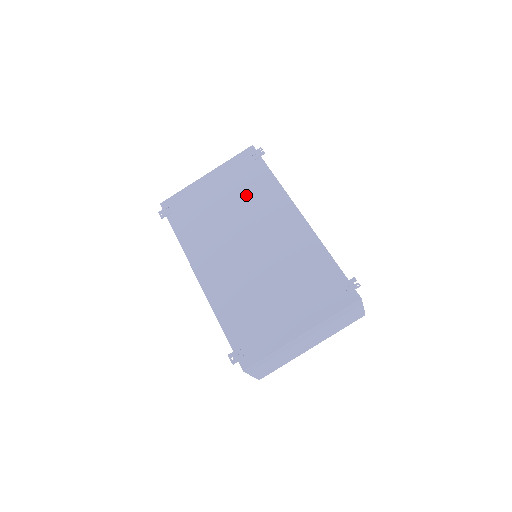
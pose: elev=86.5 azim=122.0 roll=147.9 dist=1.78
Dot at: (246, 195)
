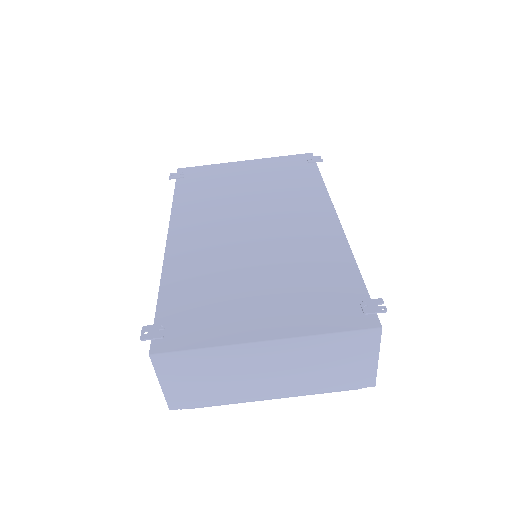
Dot at: (279, 186)
